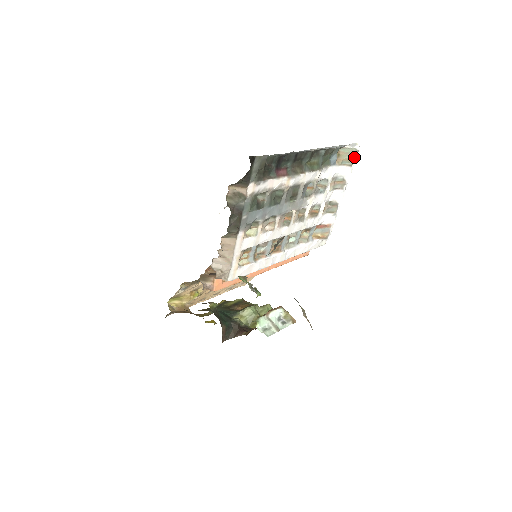
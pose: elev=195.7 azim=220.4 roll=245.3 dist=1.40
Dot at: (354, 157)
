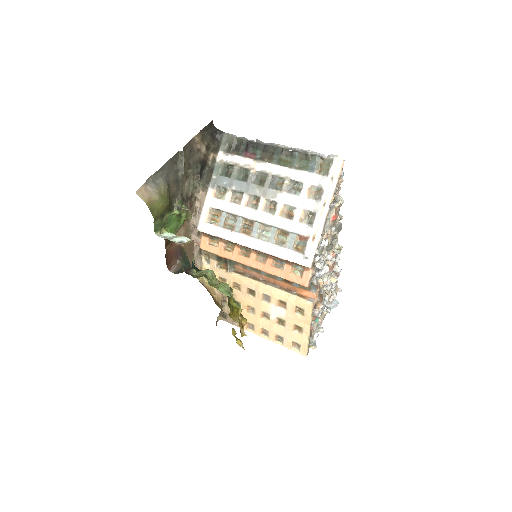
Dot at: (329, 166)
